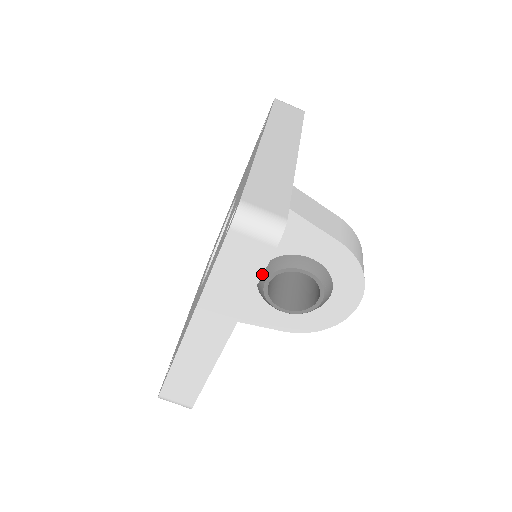
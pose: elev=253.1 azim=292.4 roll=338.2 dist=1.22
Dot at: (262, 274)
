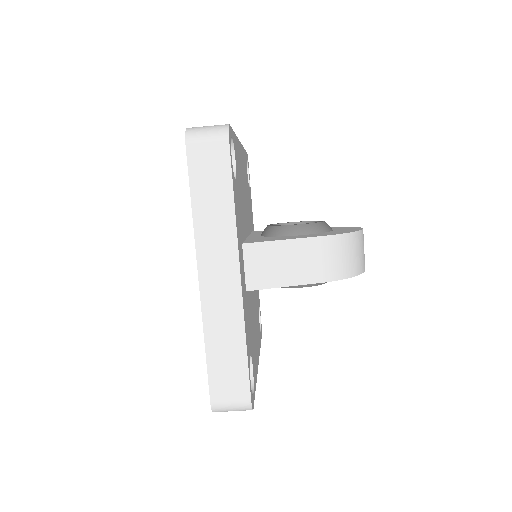
Dot at: (254, 395)
